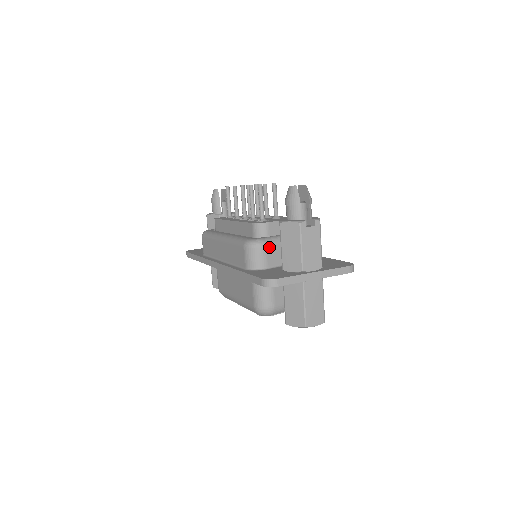
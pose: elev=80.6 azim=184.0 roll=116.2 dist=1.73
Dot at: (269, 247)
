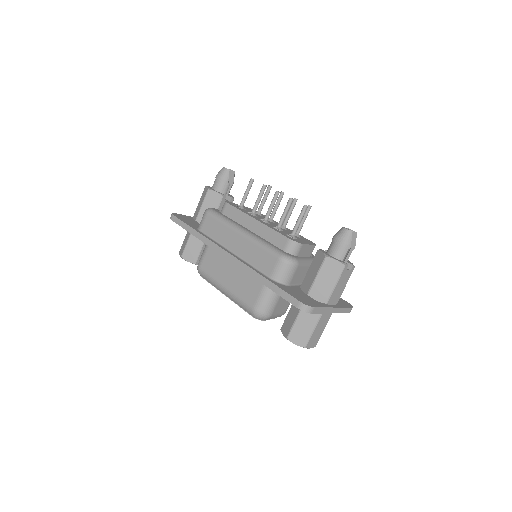
Dot at: (299, 268)
